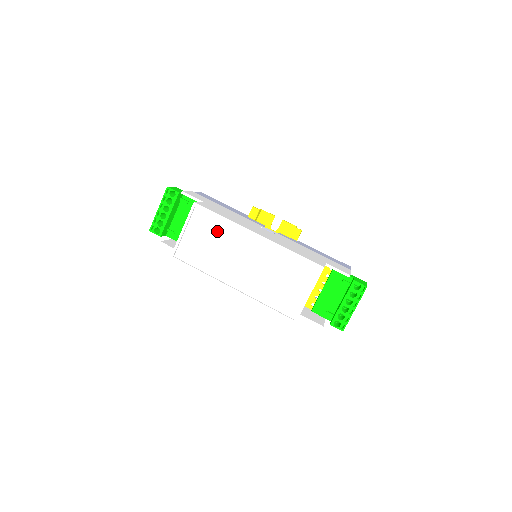
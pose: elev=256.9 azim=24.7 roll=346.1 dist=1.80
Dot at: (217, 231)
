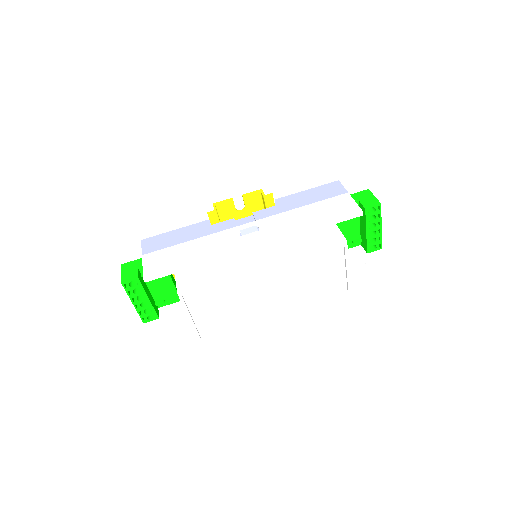
Dot at: (222, 293)
